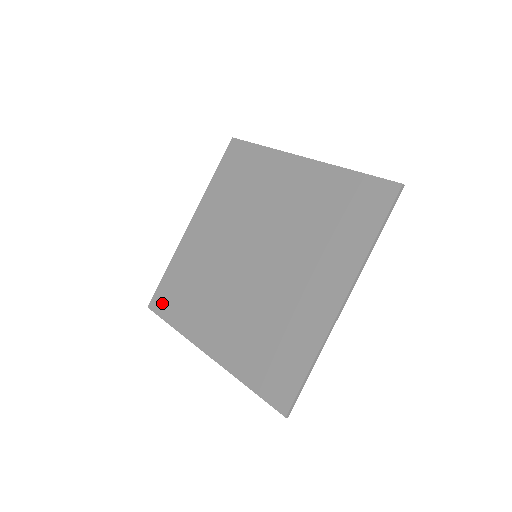
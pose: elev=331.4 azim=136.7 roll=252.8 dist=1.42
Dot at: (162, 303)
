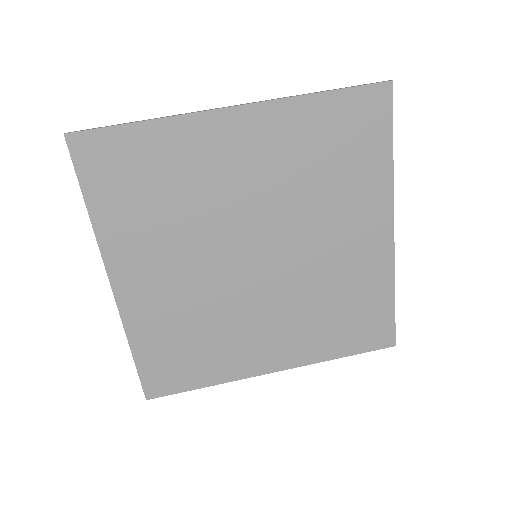
Dot at: (165, 382)
